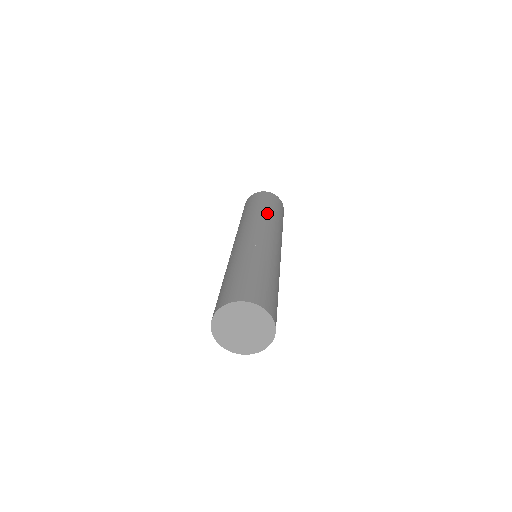
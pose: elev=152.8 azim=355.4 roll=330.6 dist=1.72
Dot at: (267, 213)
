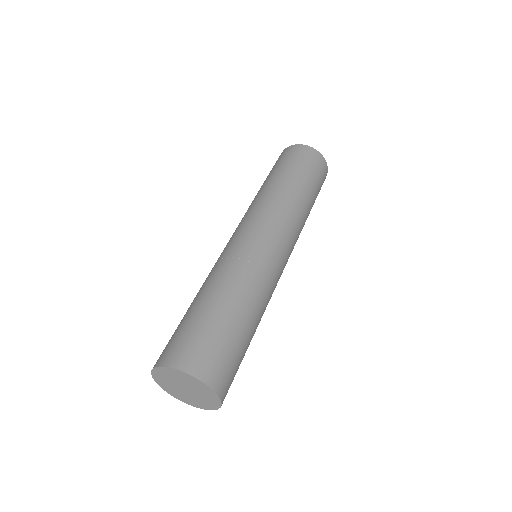
Dot at: (265, 189)
